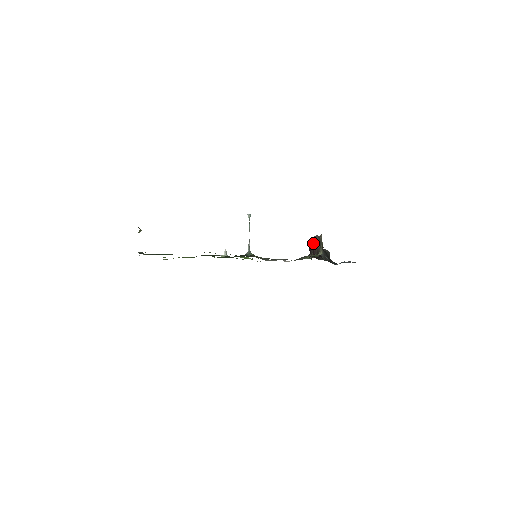
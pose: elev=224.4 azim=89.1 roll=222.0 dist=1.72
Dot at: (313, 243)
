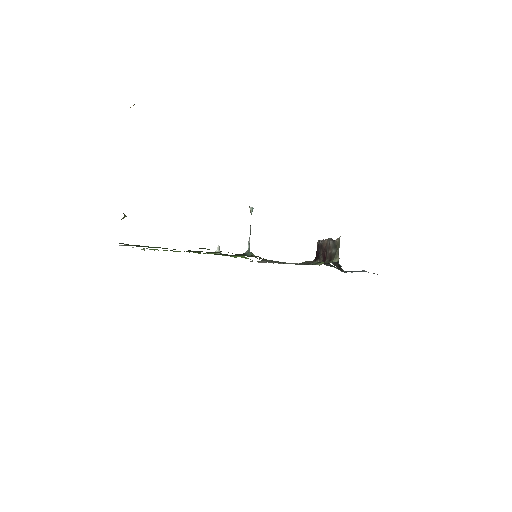
Dot at: (324, 246)
